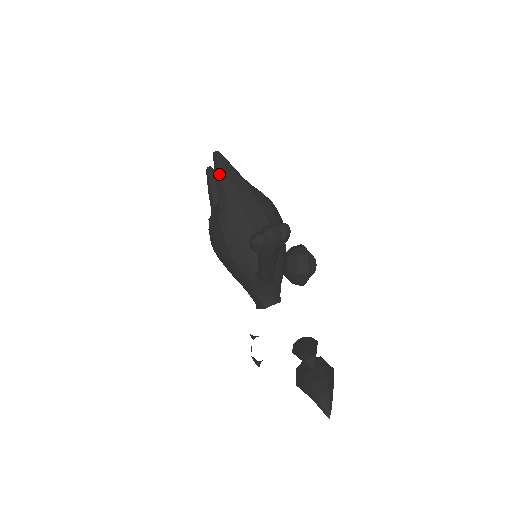
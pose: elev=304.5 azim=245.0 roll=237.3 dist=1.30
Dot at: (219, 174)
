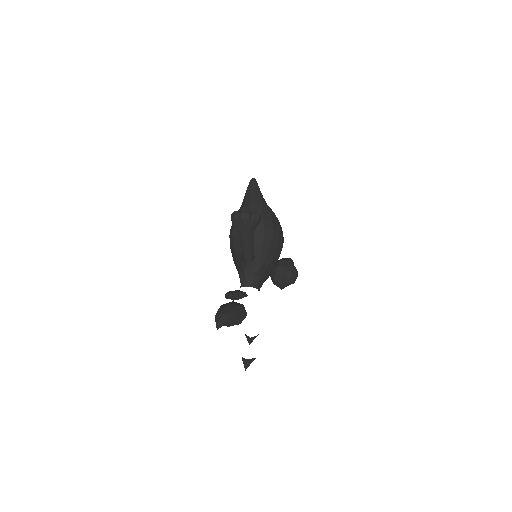
Dot at: (247, 190)
